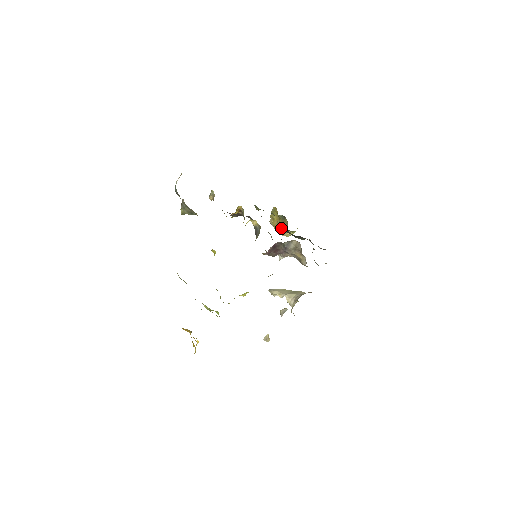
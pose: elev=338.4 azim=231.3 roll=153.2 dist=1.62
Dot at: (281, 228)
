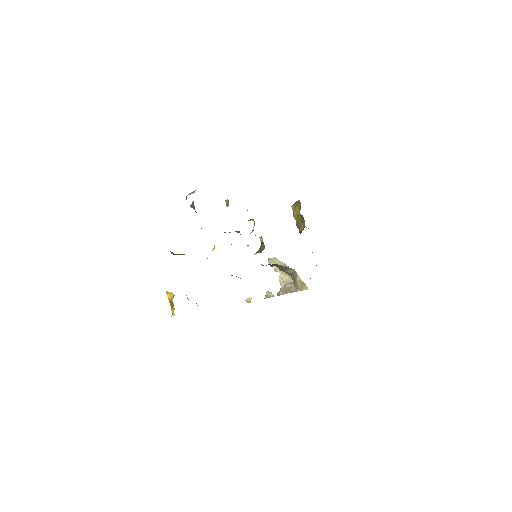
Dot at: (298, 223)
